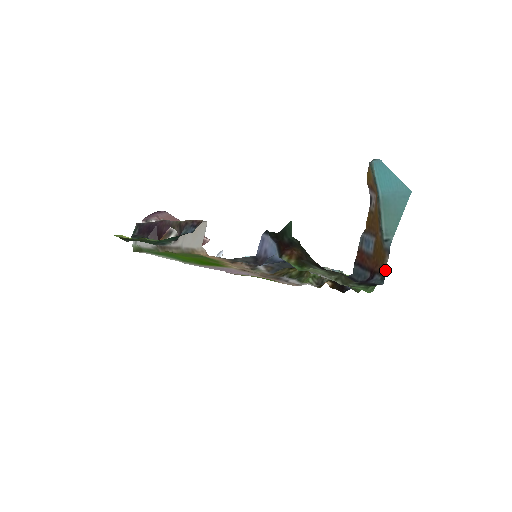
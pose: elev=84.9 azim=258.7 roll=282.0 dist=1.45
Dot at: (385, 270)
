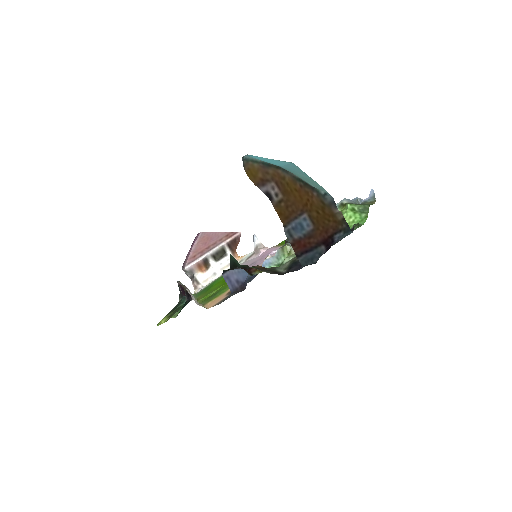
Dot at: (344, 221)
